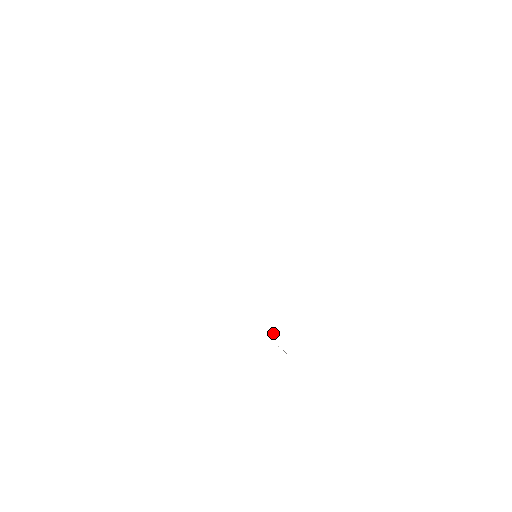
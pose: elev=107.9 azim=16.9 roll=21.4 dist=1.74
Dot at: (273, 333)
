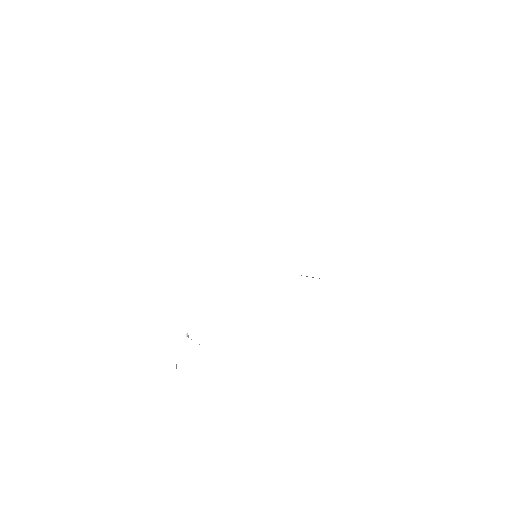
Dot at: (188, 335)
